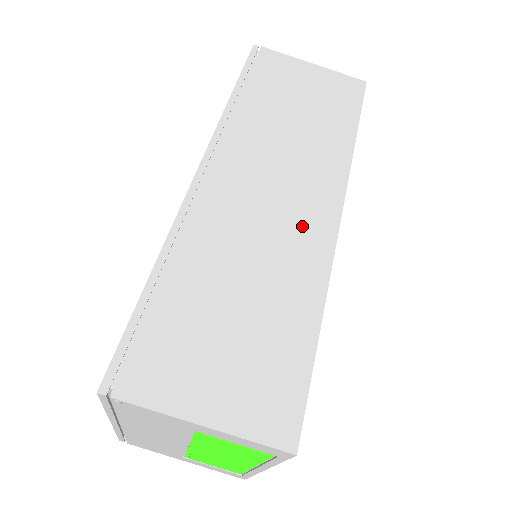
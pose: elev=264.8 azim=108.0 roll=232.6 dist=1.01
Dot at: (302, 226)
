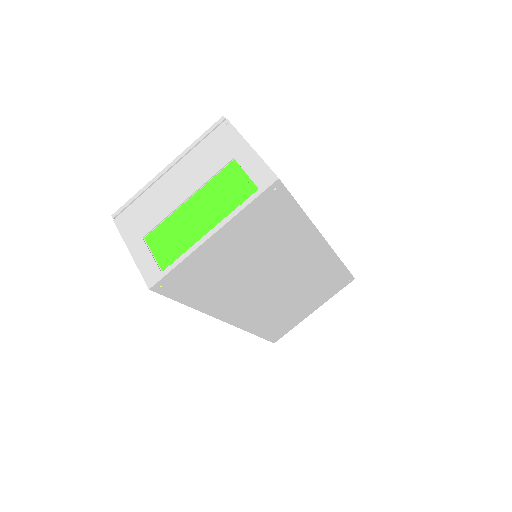
Dot at: occluded
